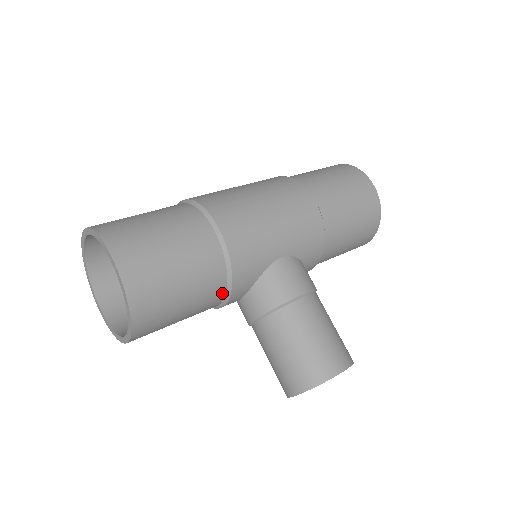
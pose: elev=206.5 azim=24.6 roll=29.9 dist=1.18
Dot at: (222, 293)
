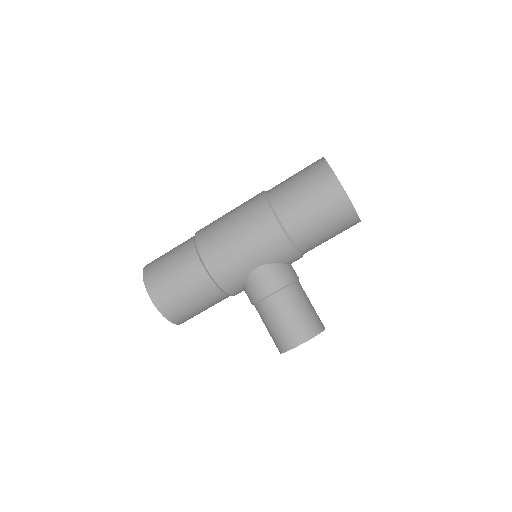
Dot at: (223, 295)
